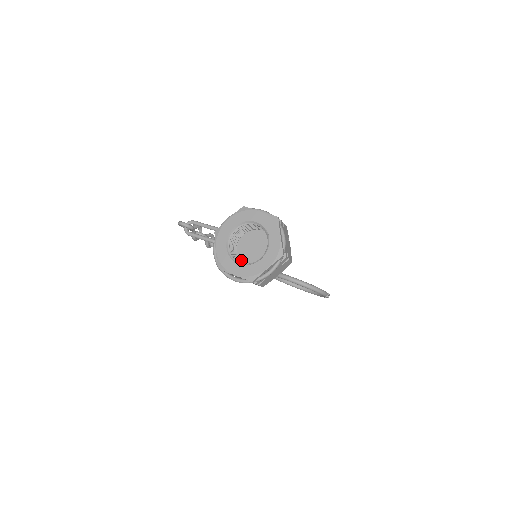
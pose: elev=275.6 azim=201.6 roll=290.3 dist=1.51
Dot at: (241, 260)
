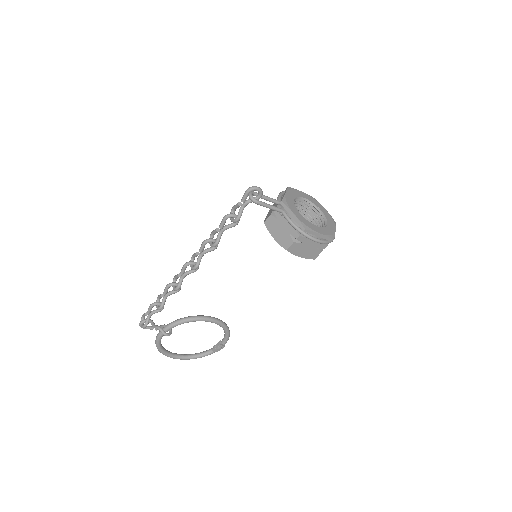
Dot at: occluded
